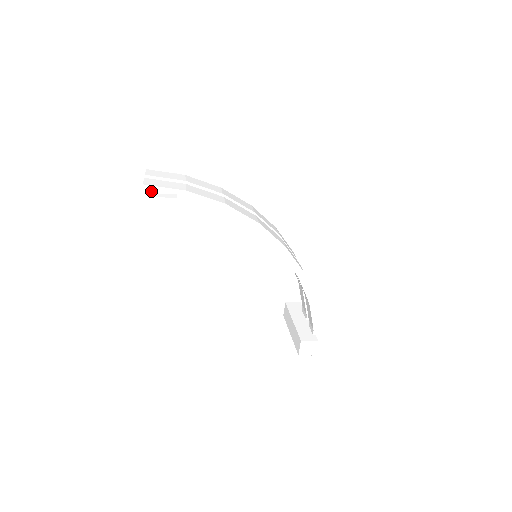
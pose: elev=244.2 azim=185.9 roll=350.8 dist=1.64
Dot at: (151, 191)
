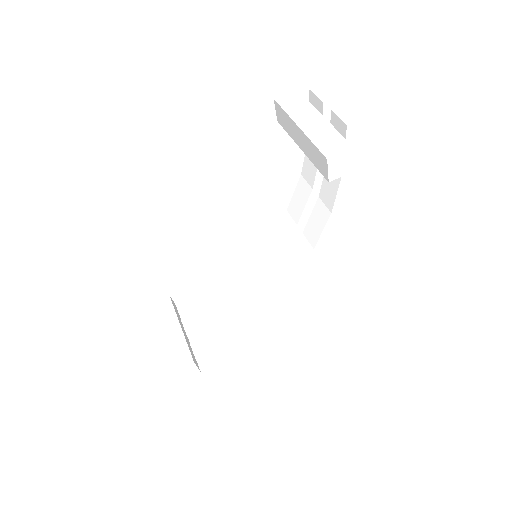
Dot at: (350, 133)
